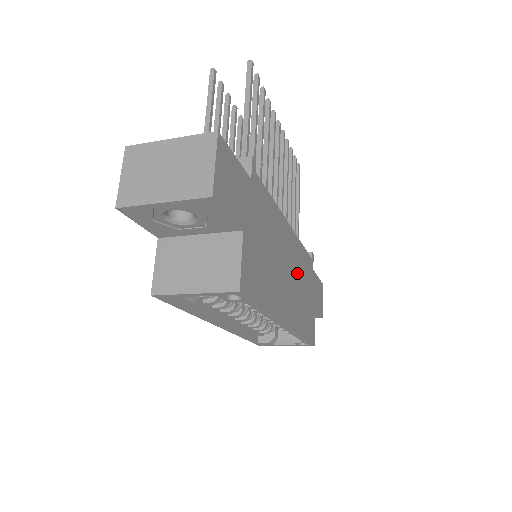
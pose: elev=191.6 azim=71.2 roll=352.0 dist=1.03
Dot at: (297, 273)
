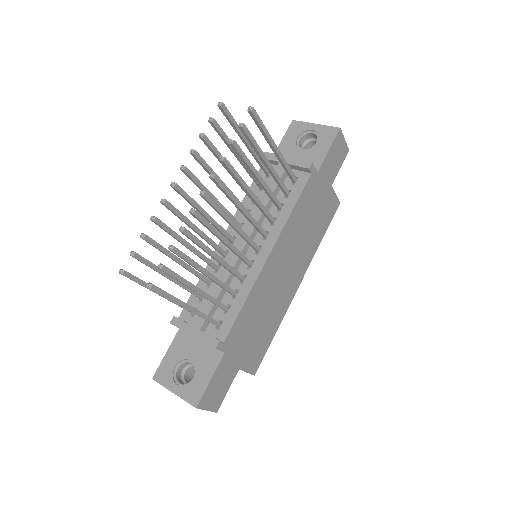
Dot at: (295, 242)
